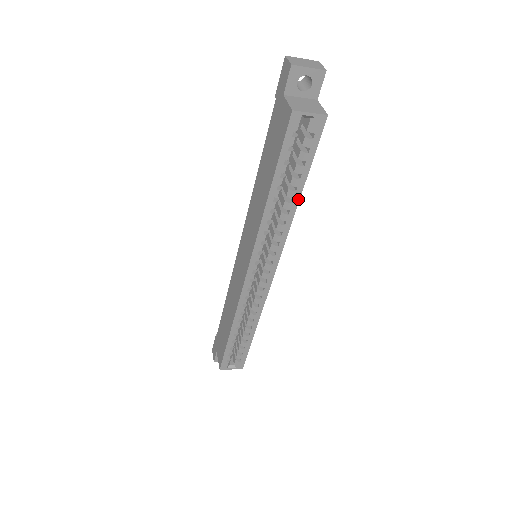
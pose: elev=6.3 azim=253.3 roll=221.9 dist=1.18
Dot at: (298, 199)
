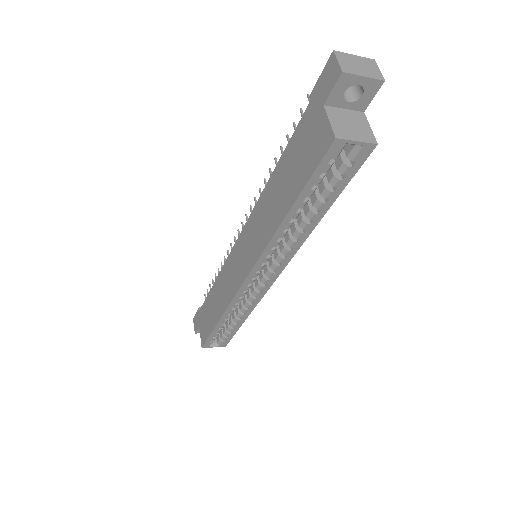
Dot at: (318, 220)
